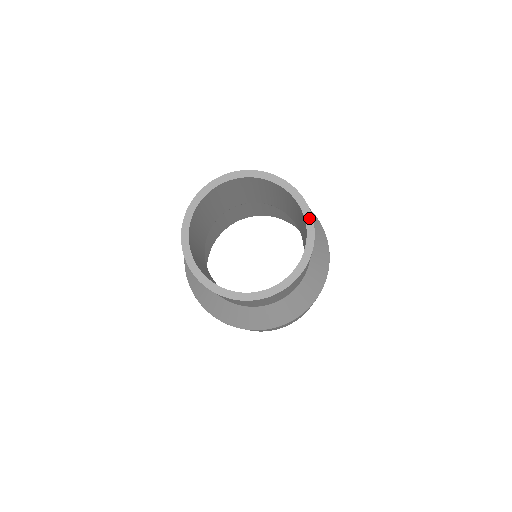
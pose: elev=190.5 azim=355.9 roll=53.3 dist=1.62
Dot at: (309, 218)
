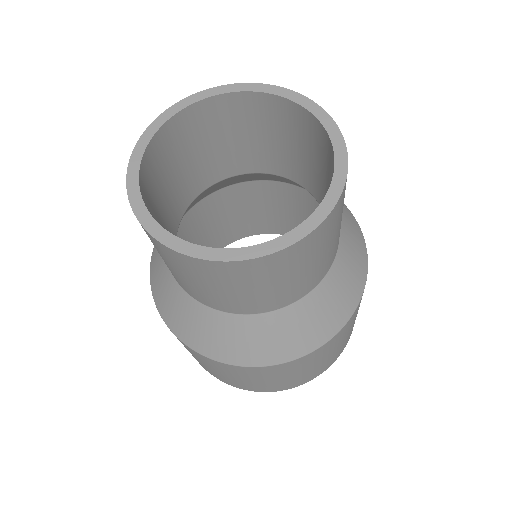
Dot at: (342, 161)
